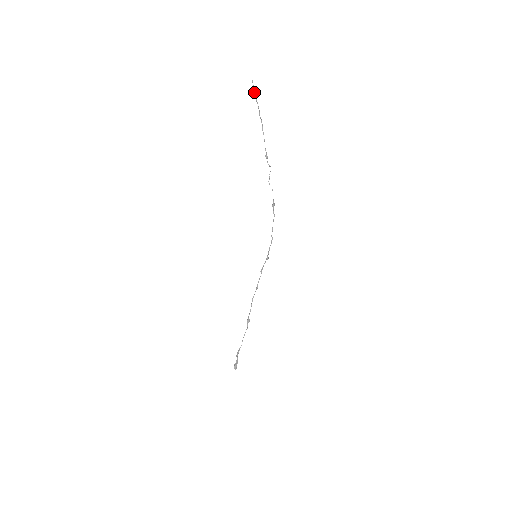
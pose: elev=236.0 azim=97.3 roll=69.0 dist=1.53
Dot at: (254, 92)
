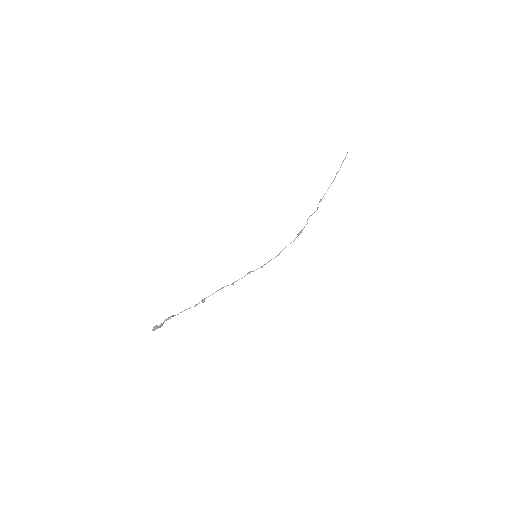
Dot at: (344, 159)
